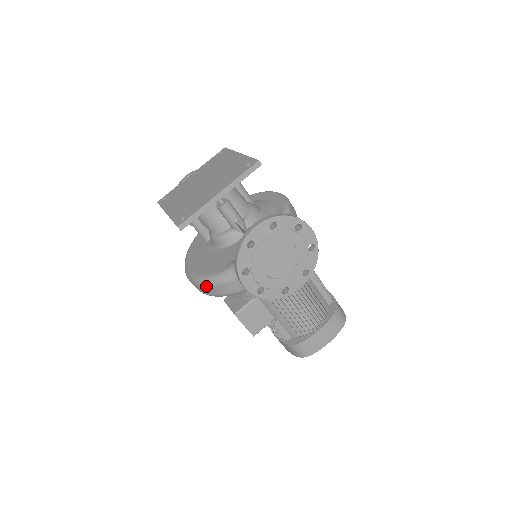
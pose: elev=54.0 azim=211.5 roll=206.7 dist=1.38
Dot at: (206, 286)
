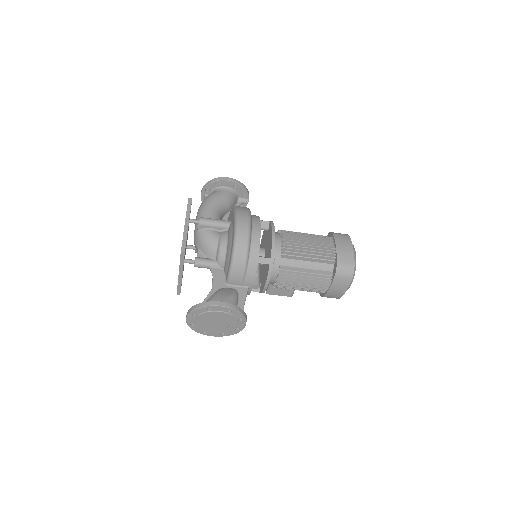
Dot at: occluded
